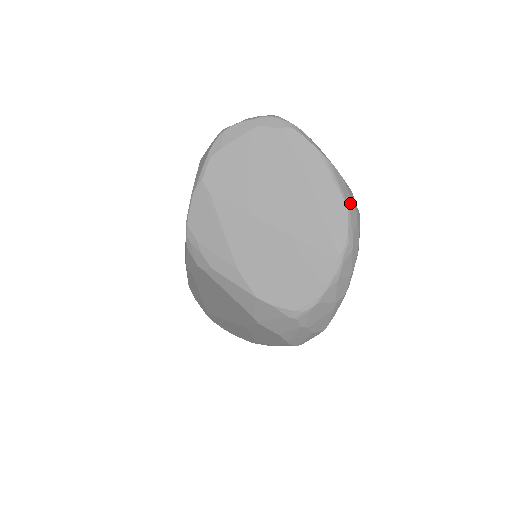
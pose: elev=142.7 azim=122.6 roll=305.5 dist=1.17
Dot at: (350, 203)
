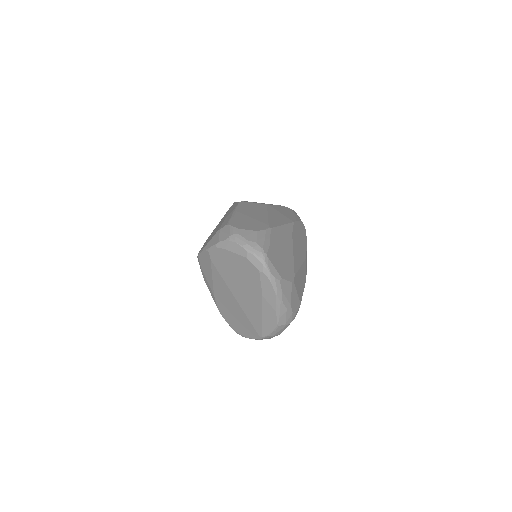
Dot at: (282, 322)
